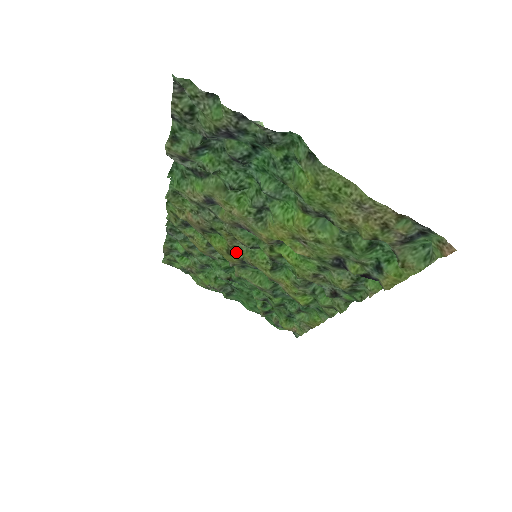
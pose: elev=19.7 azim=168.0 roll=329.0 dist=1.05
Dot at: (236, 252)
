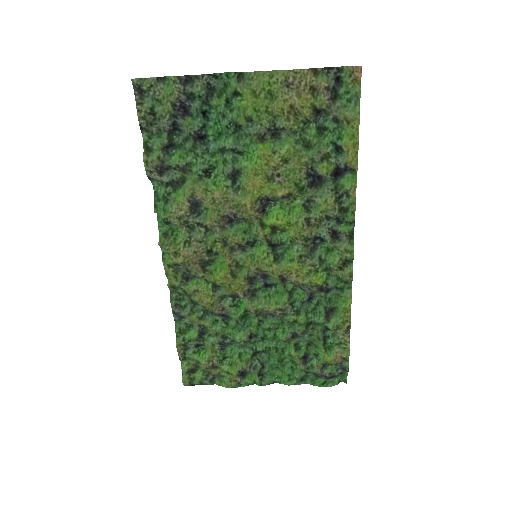
Dot at: (239, 268)
